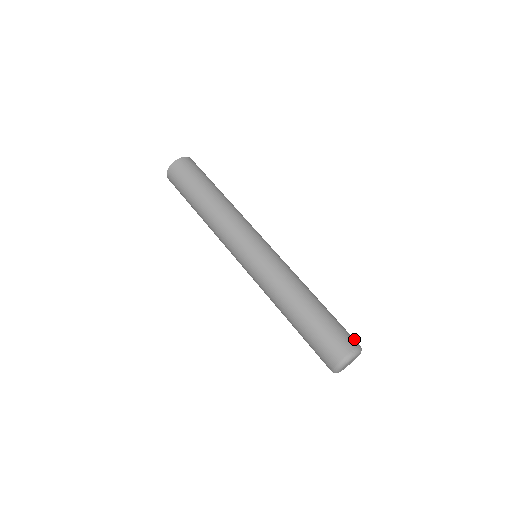
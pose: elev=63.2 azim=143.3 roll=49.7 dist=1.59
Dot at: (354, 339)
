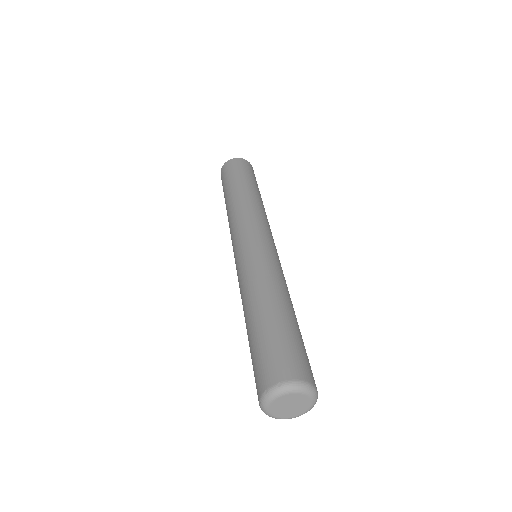
Dot at: (287, 369)
